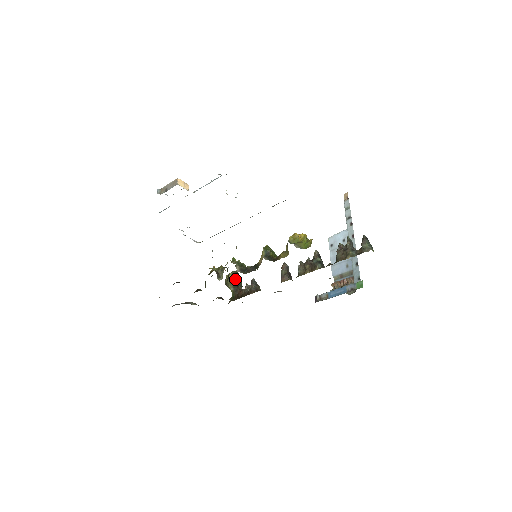
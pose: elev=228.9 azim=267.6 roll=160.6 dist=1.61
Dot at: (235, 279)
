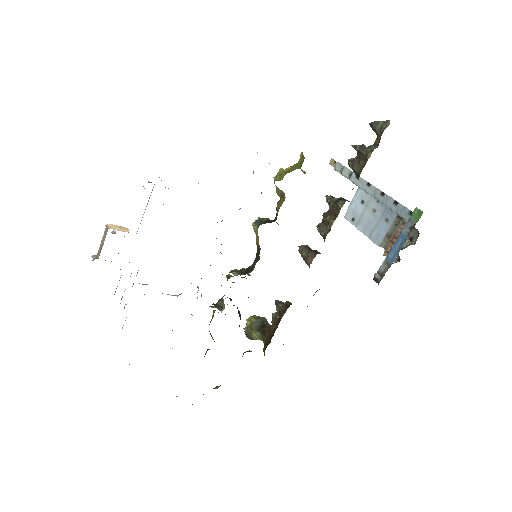
Dot at: (255, 320)
